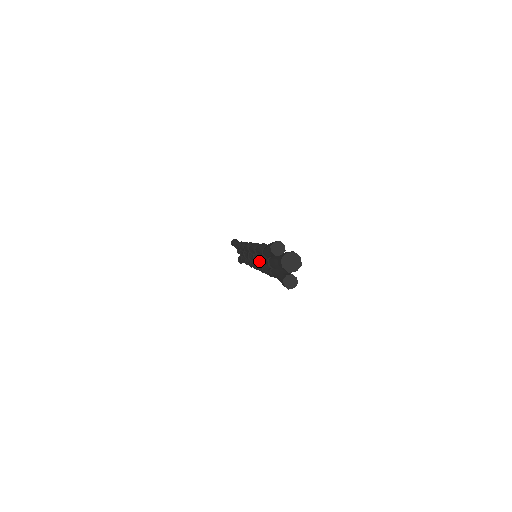
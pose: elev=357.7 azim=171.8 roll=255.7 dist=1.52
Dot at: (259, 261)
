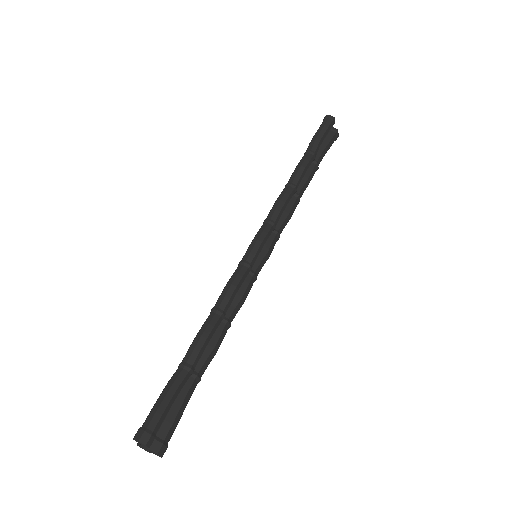
Dot at: occluded
